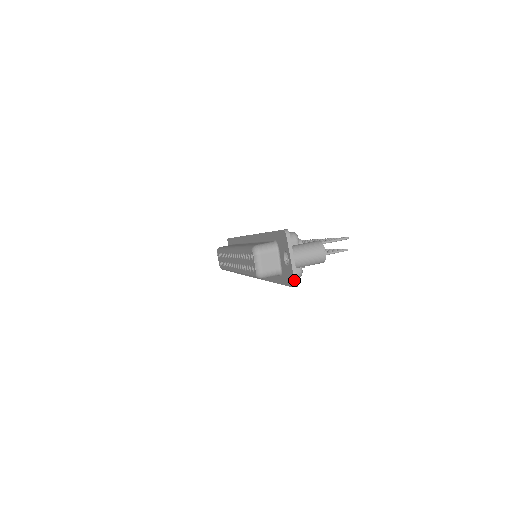
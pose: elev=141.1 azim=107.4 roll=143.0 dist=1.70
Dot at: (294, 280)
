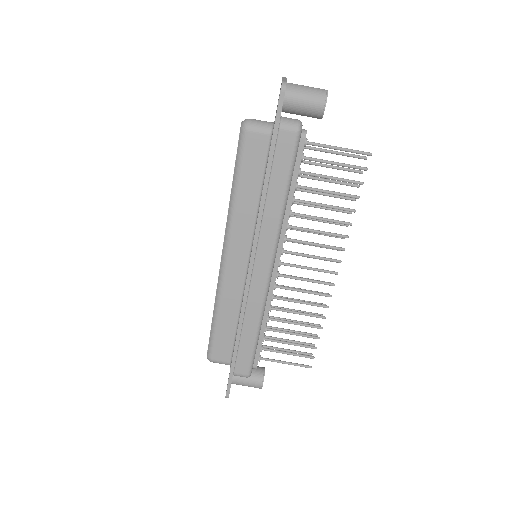
Dot at: occluded
